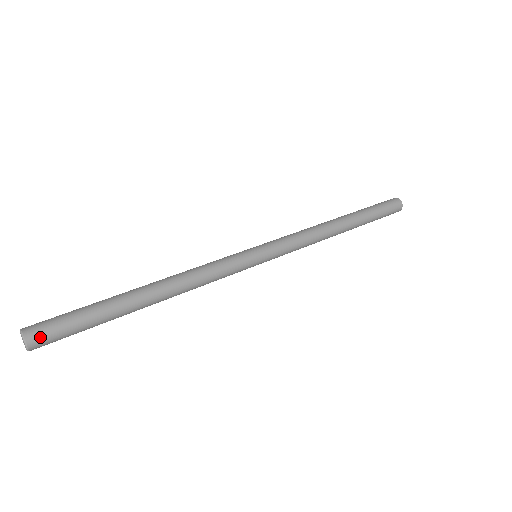
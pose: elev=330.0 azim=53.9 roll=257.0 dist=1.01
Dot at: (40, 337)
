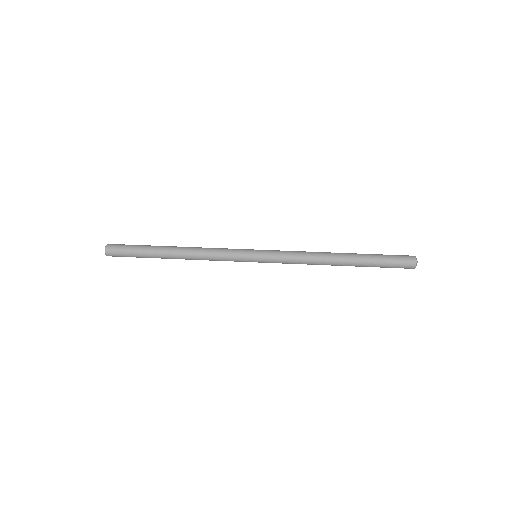
Dot at: (112, 249)
